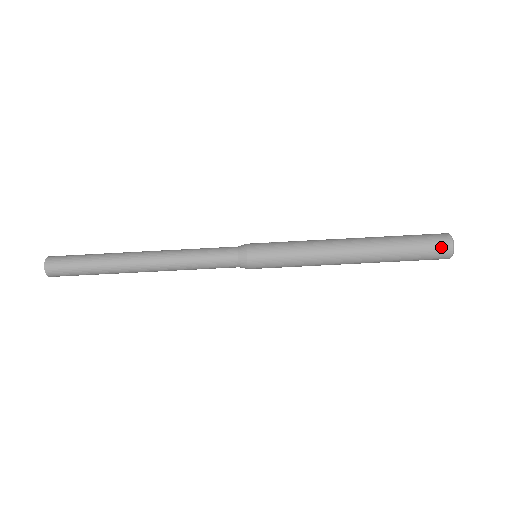
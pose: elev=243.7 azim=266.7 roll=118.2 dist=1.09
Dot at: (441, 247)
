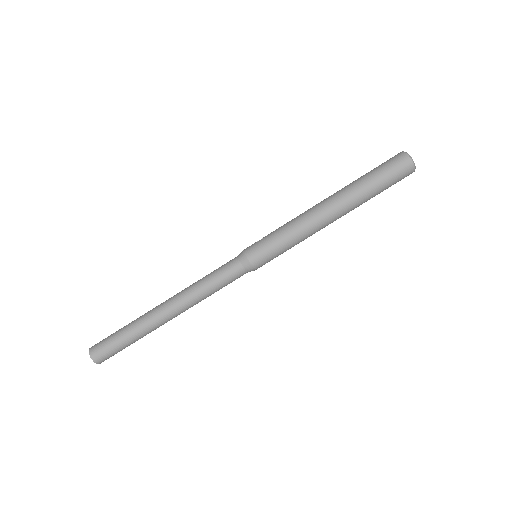
Dot at: (403, 167)
